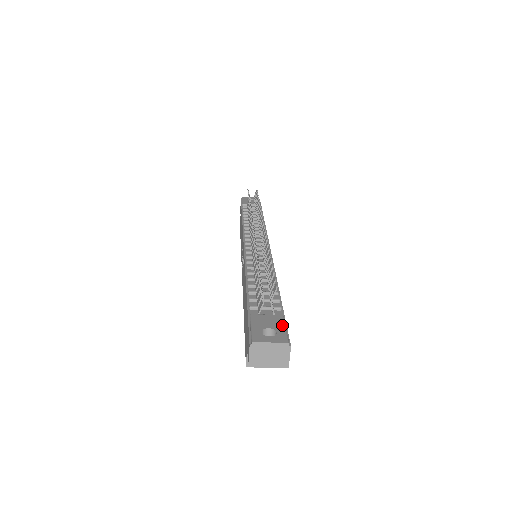
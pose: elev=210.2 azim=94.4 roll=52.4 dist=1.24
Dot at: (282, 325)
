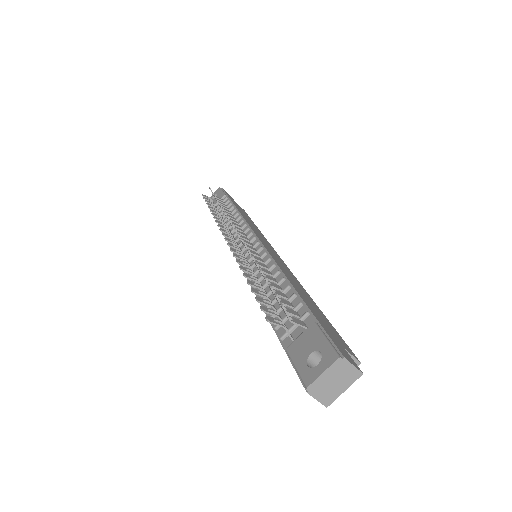
Dot at: (320, 337)
